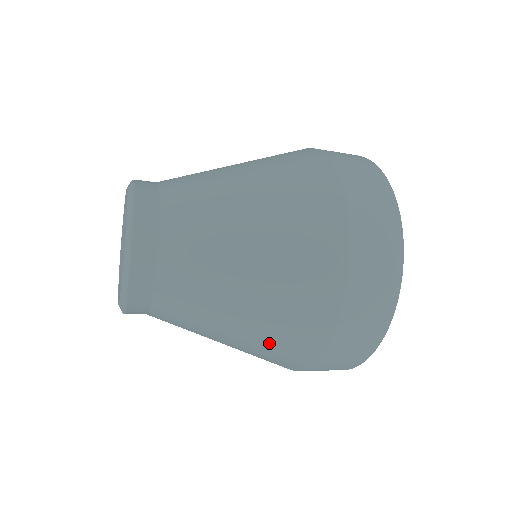
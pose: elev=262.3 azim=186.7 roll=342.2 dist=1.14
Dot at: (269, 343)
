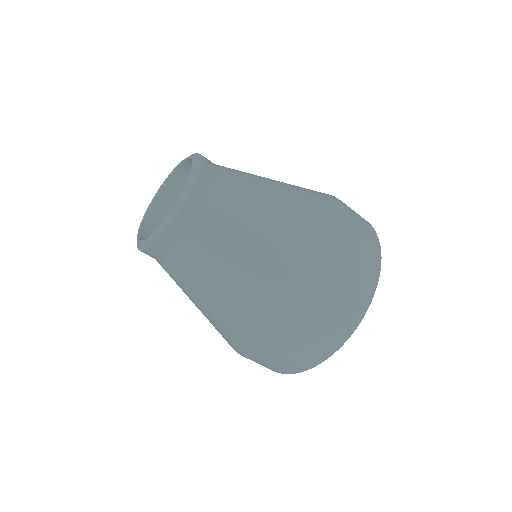
Dot at: (257, 316)
